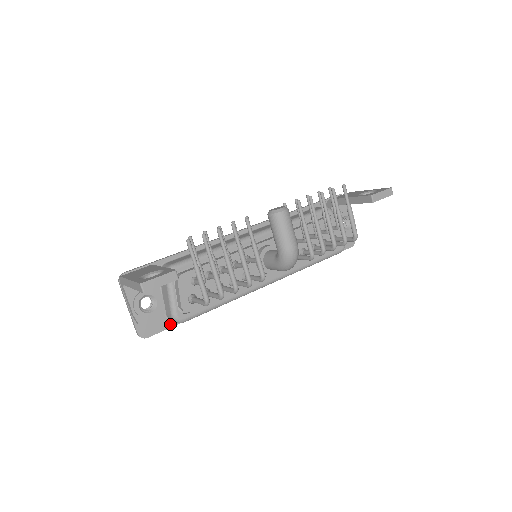
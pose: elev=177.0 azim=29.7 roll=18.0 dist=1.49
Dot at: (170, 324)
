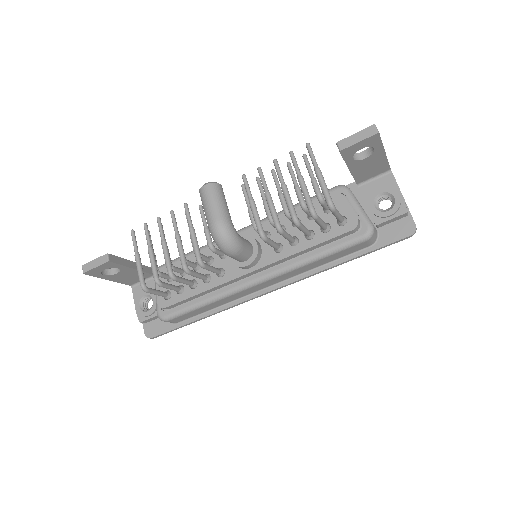
Dot at: (171, 327)
